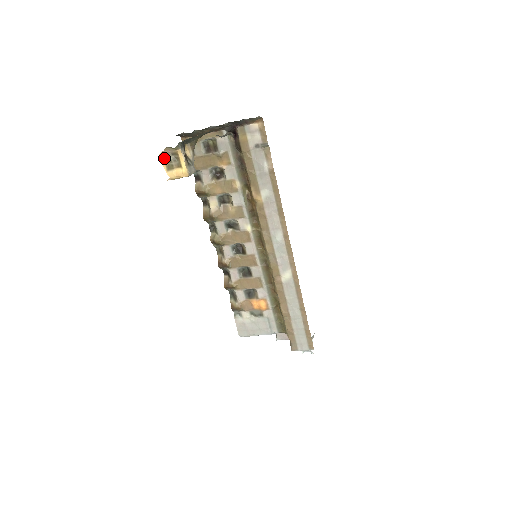
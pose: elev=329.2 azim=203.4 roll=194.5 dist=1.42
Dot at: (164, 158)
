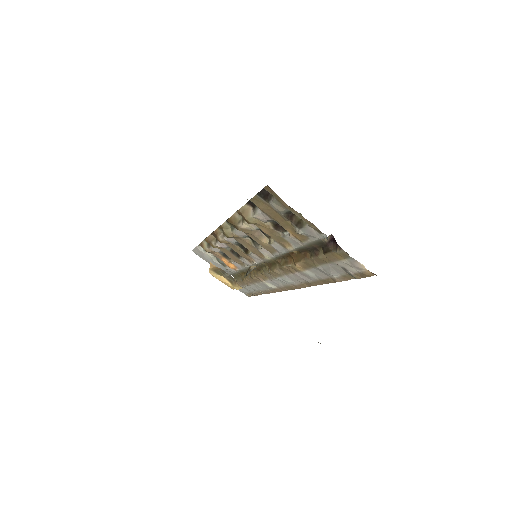
Dot at: (217, 268)
